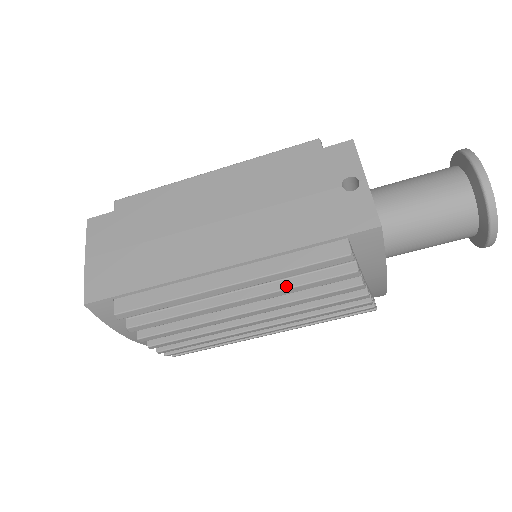
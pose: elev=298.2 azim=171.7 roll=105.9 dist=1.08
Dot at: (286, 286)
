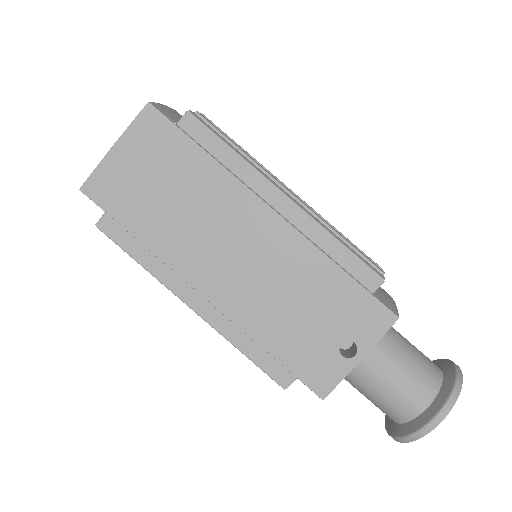
Dot at: occluded
